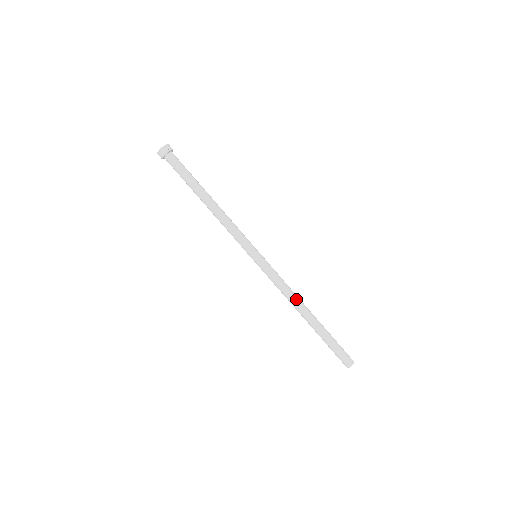
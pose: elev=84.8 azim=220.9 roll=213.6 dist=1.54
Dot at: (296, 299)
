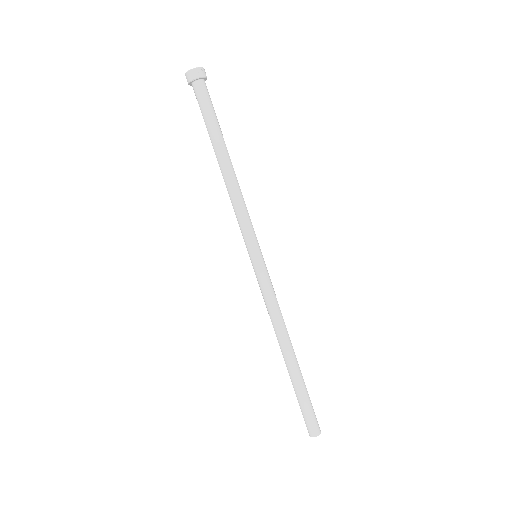
Dot at: (283, 329)
